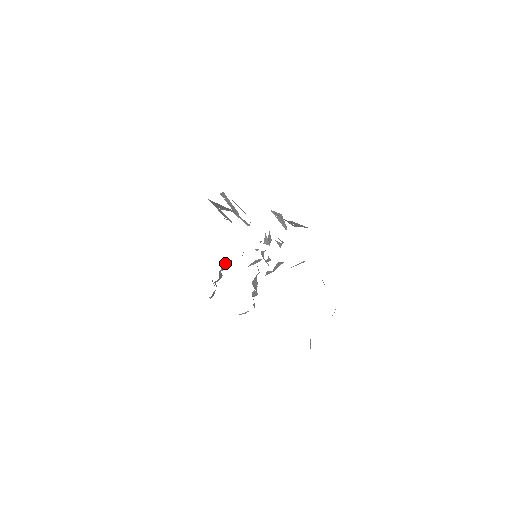
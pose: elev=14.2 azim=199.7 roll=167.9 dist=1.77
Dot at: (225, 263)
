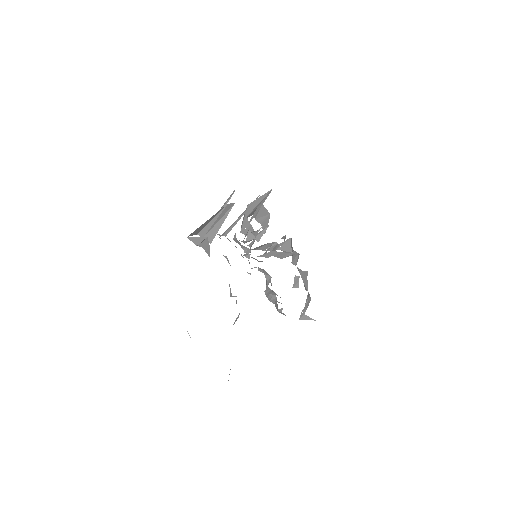
Dot at: occluded
